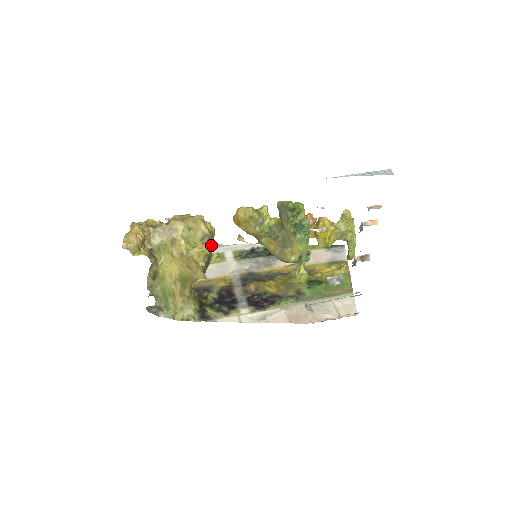
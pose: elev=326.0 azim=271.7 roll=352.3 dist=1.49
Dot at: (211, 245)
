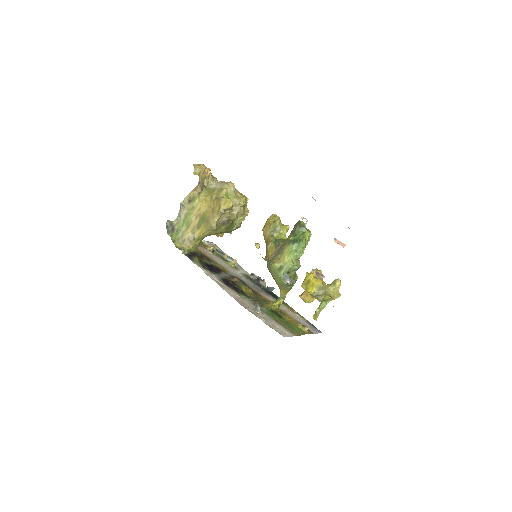
Dot at: (237, 220)
